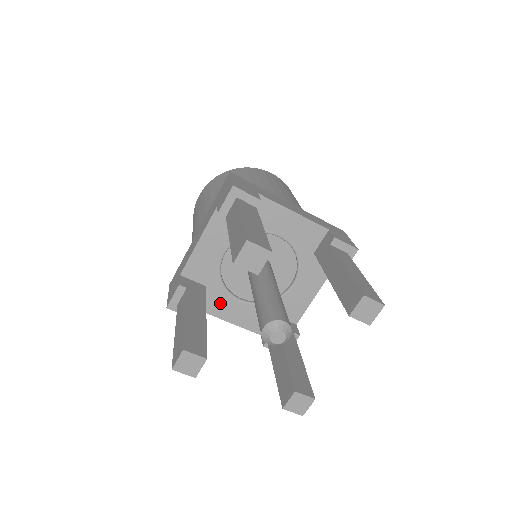
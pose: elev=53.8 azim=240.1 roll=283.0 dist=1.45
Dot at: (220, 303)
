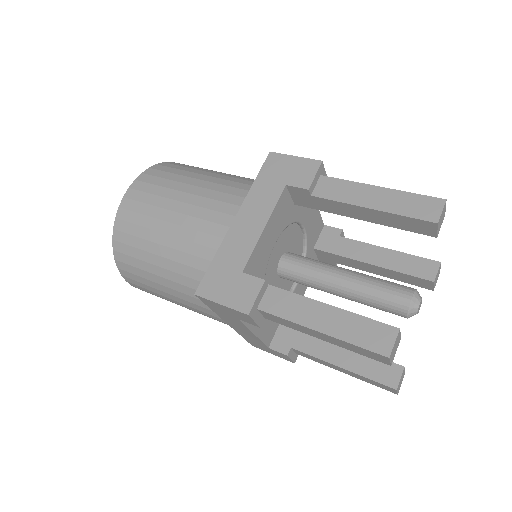
Dot at: occluded
